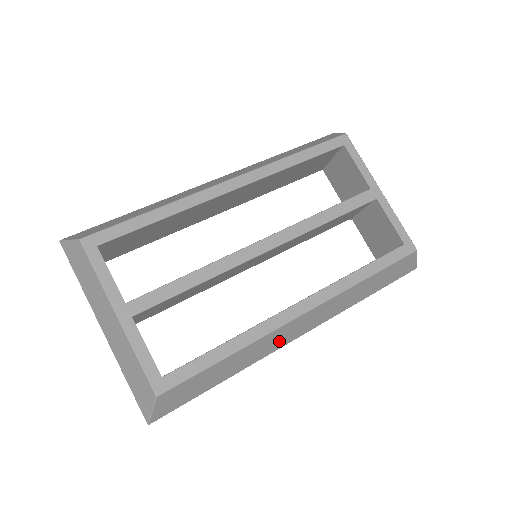
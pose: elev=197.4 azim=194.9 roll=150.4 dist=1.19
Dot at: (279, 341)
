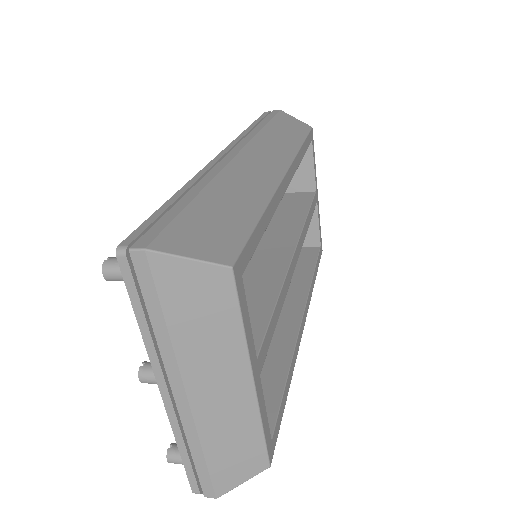
Dot at: occluded
